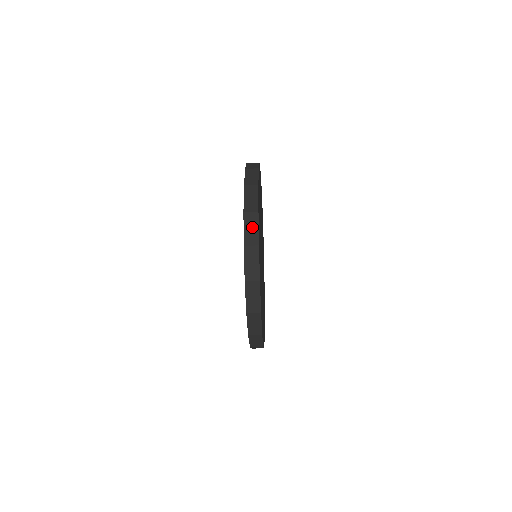
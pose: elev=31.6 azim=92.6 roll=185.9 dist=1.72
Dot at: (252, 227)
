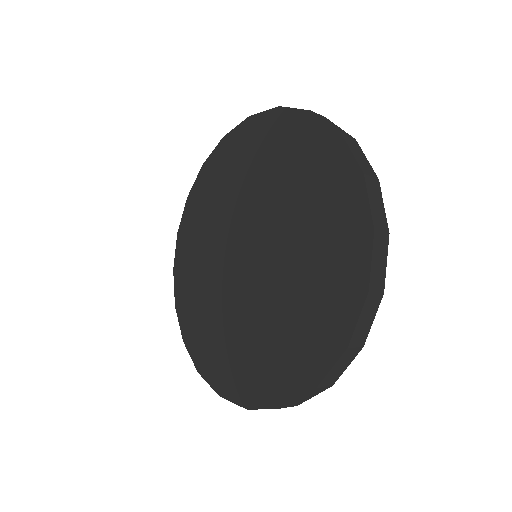
Dot at: (368, 318)
